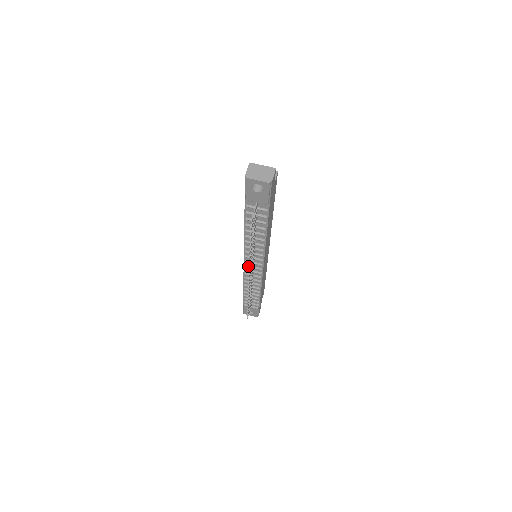
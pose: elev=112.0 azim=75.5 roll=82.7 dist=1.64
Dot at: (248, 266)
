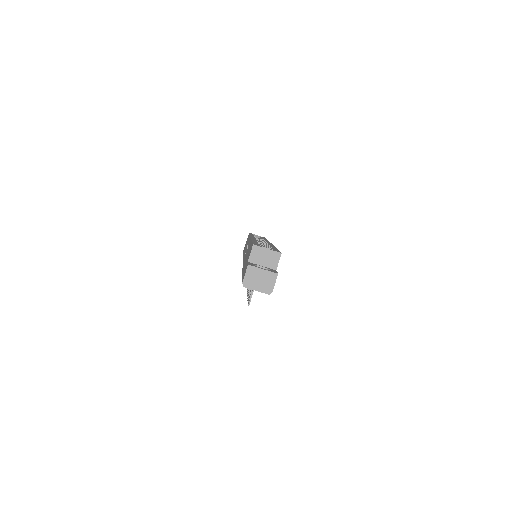
Dot at: occluded
